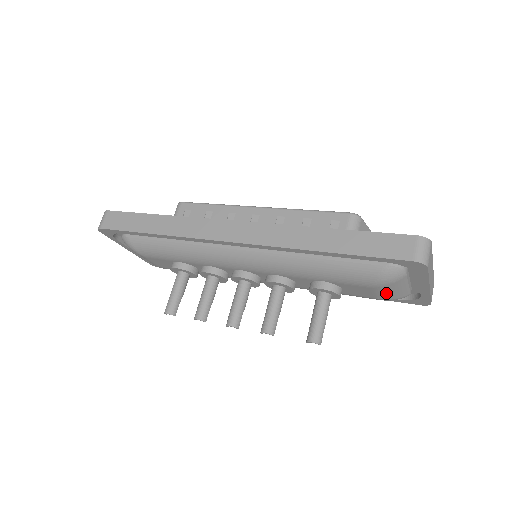
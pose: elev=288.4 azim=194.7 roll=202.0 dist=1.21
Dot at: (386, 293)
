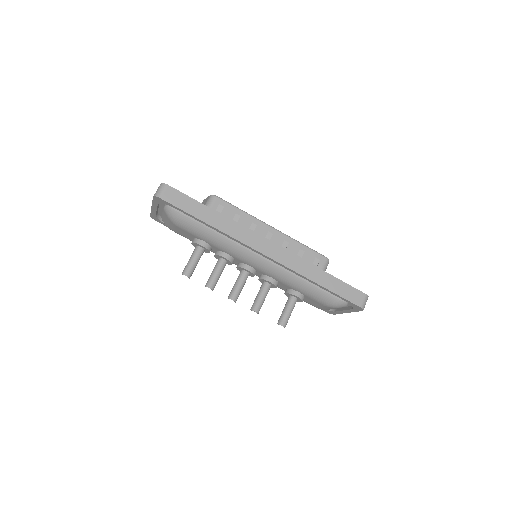
Dot at: (326, 308)
